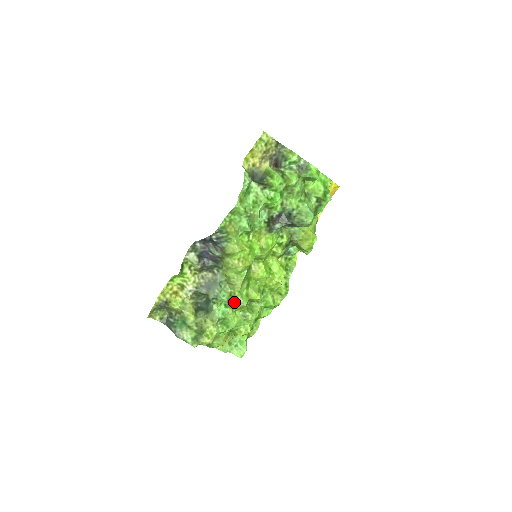
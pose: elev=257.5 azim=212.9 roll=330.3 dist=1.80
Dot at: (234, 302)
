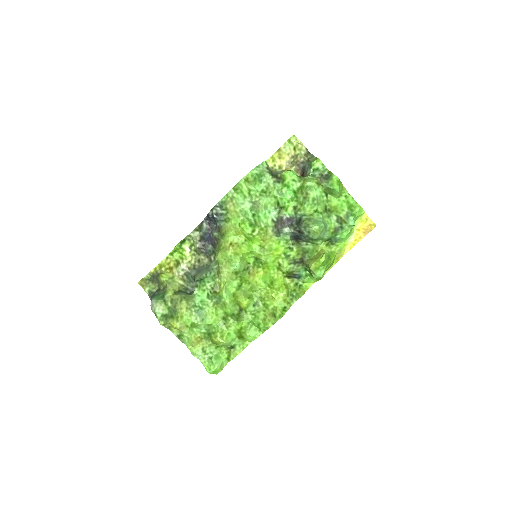
Dot at: (218, 295)
